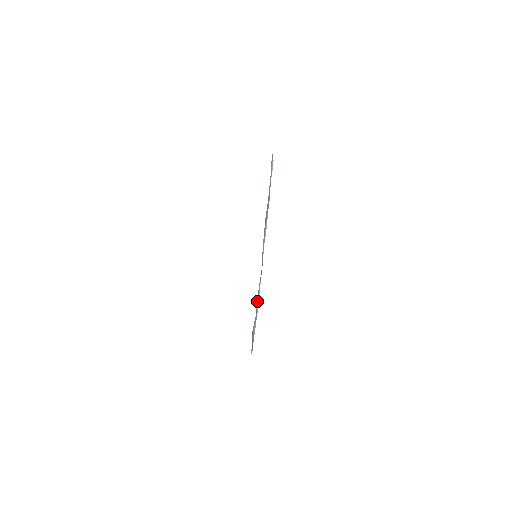
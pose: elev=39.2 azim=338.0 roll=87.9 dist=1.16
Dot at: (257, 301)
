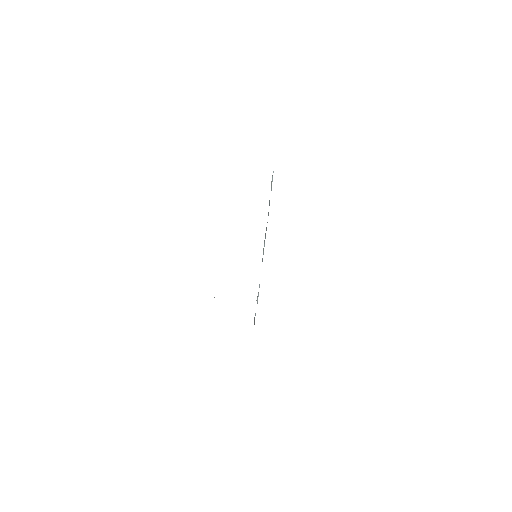
Dot at: (258, 296)
